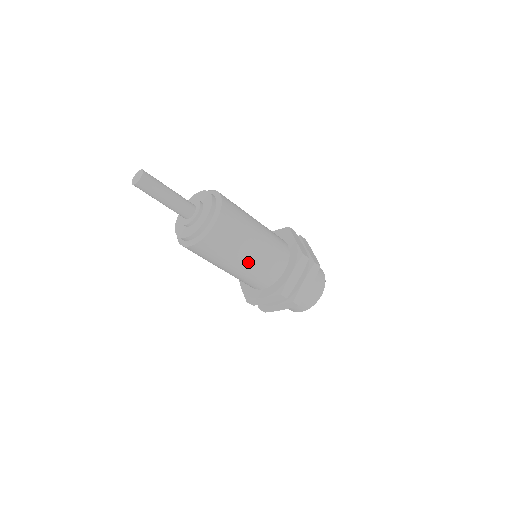
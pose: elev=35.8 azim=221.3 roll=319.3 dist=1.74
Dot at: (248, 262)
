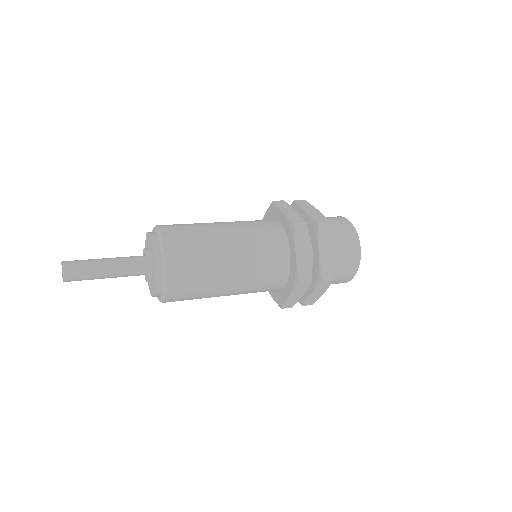
Dot at: occluded
